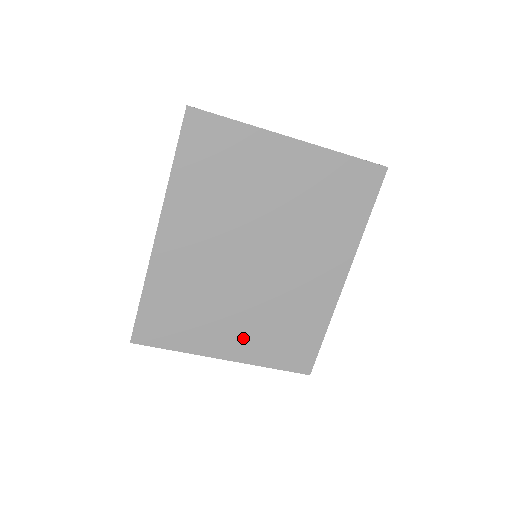
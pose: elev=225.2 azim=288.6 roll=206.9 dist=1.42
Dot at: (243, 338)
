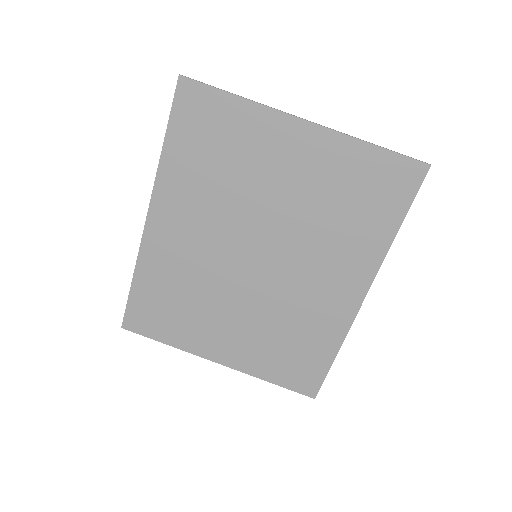
Dot at: (239, 344)
